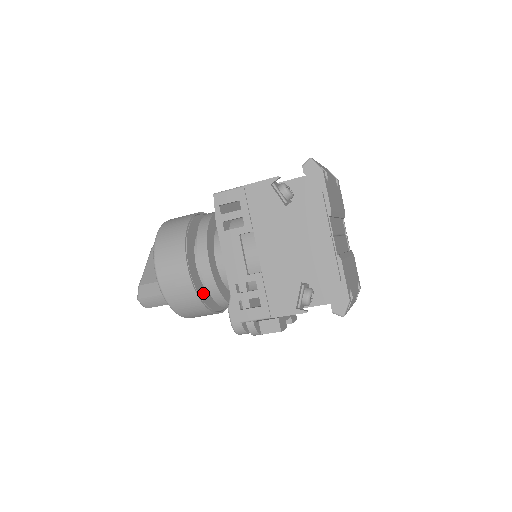
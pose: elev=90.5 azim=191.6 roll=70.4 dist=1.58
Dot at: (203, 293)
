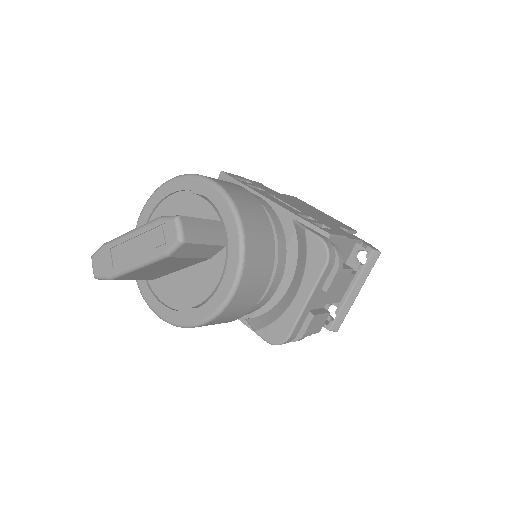
Dot at: occluded
